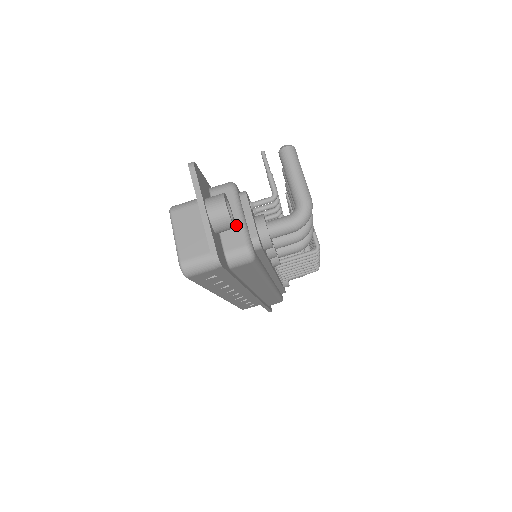
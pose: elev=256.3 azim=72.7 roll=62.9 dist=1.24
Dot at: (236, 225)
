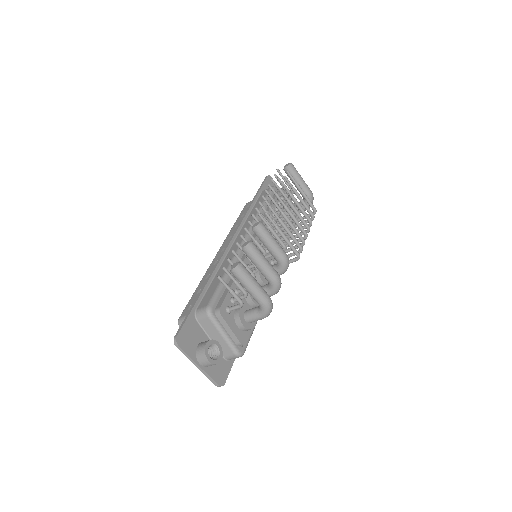
Dot at: (223, 342)
